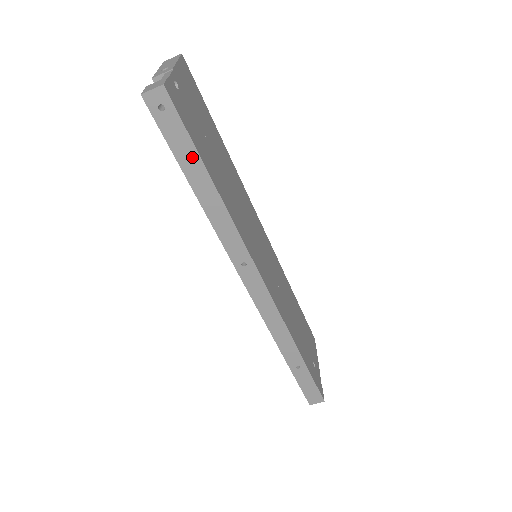
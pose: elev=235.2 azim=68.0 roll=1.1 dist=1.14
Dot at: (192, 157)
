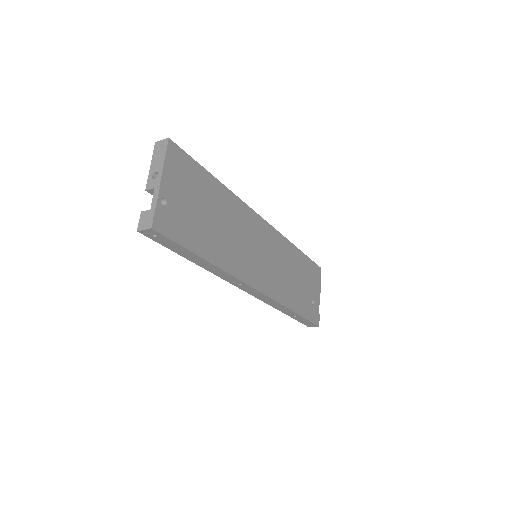
Dot at: (185, 251)
